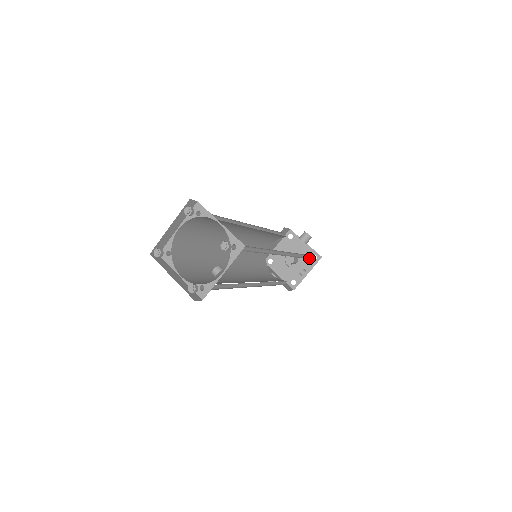
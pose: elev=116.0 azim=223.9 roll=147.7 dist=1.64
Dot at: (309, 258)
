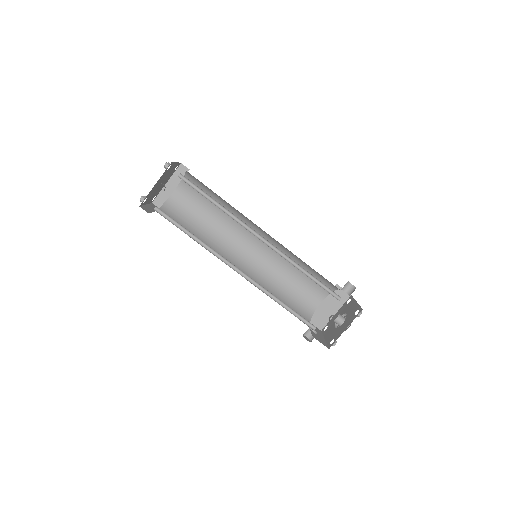
Dot at: (353, 314)
